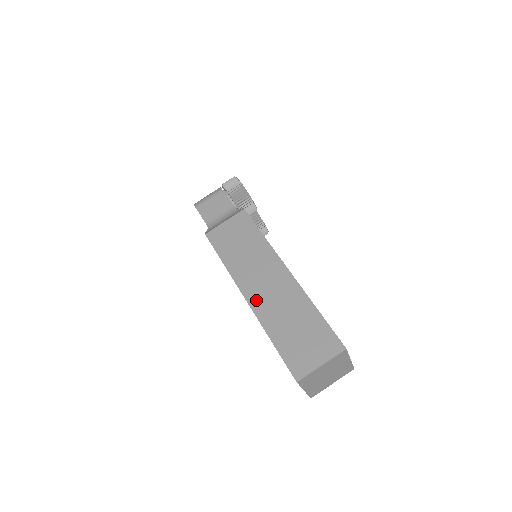
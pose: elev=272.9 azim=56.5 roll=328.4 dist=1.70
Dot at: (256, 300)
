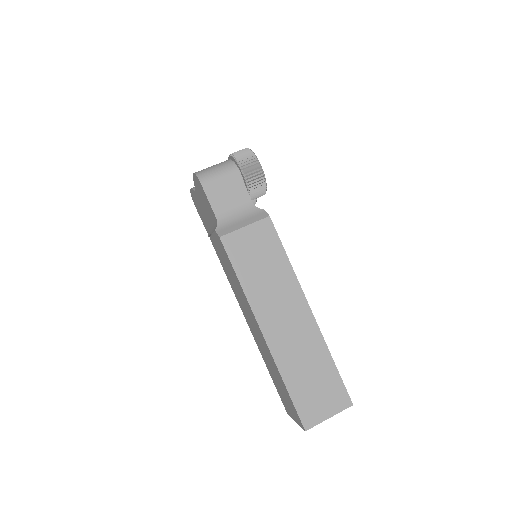
Dot at: (274, 338)
